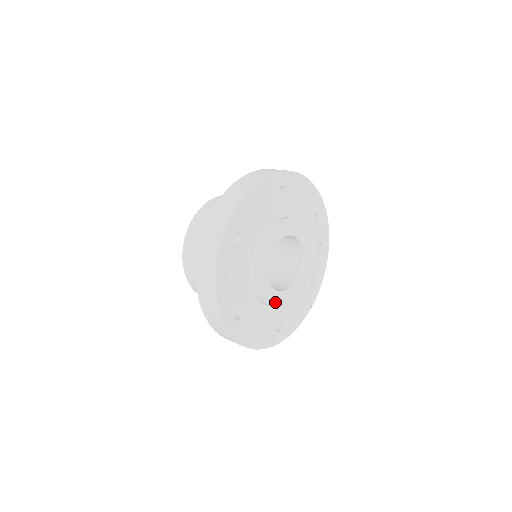
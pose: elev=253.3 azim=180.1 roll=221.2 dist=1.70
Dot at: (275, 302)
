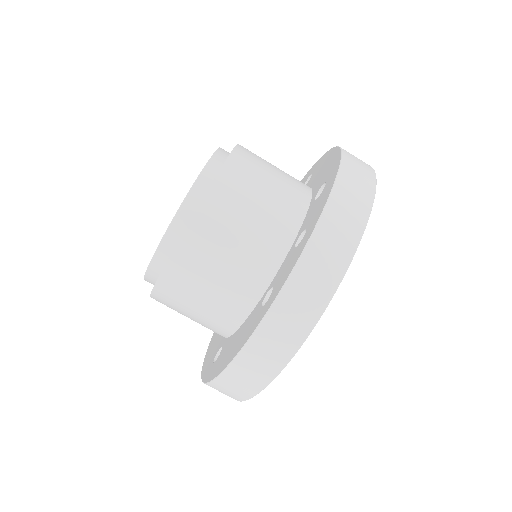
Dot at: occluded
